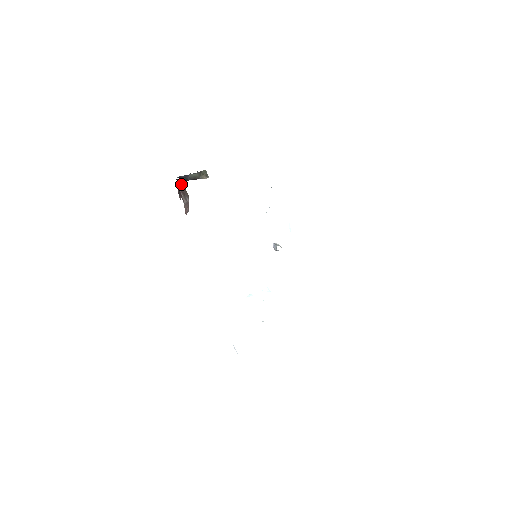
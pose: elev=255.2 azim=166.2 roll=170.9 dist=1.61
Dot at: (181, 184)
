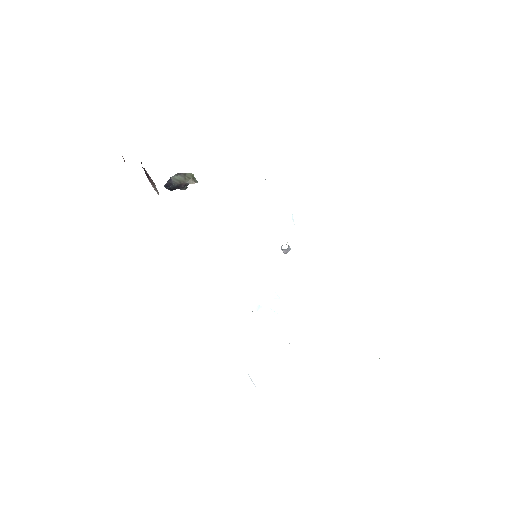
Dot at: occluded
